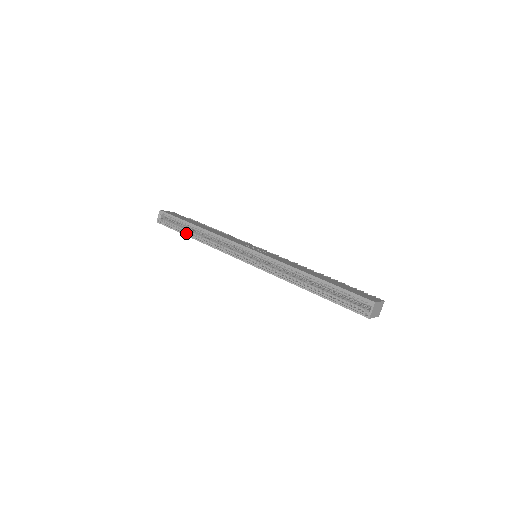
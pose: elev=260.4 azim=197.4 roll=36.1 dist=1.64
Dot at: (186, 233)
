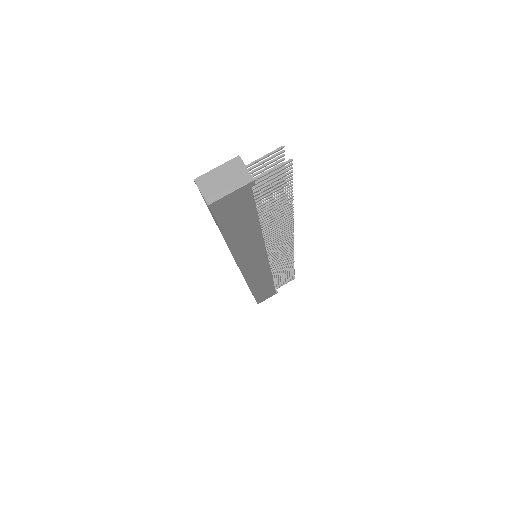
Dot at: occluded
